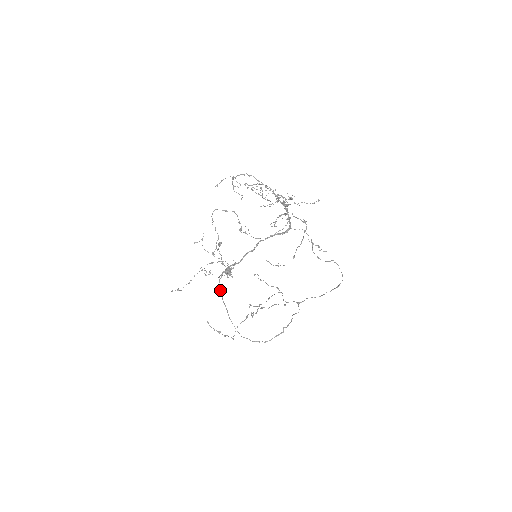
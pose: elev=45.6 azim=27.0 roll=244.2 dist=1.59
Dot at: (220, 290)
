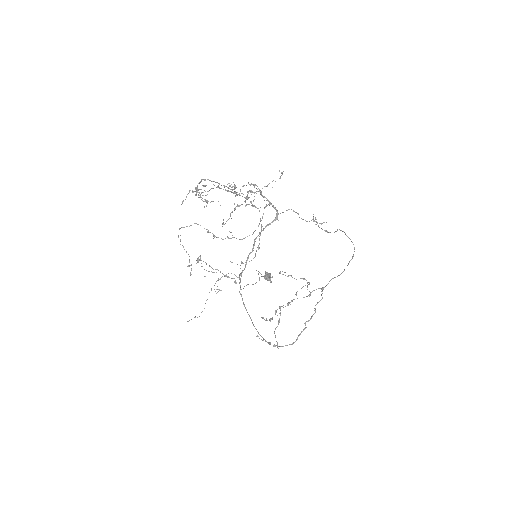
Dot at: occluded
